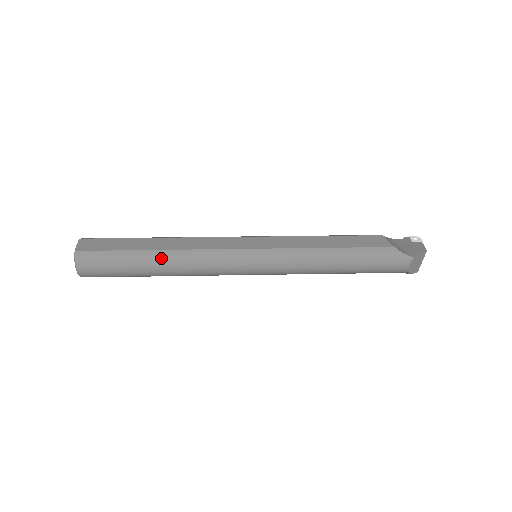
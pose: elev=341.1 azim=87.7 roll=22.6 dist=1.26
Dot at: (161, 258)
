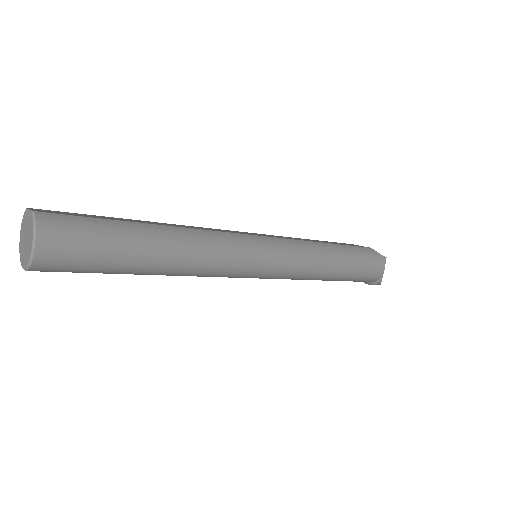
Dot at: (167, 234)
